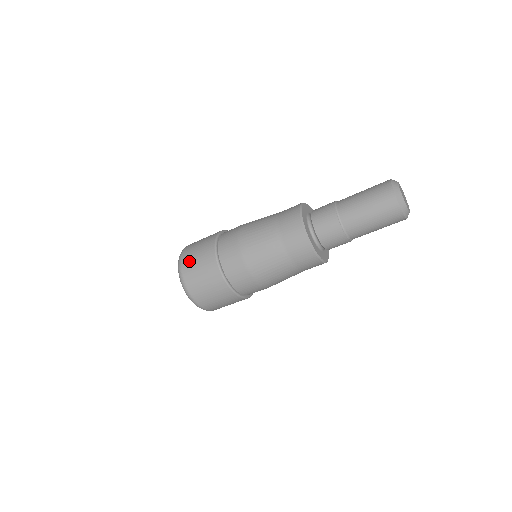
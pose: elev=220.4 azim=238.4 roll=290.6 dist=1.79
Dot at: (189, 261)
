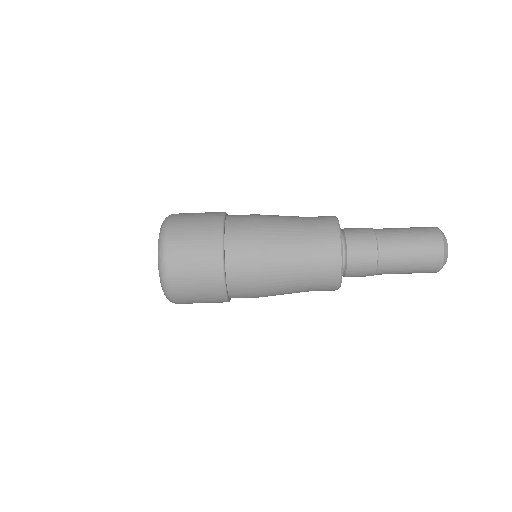
Dot at: (182, 275)
